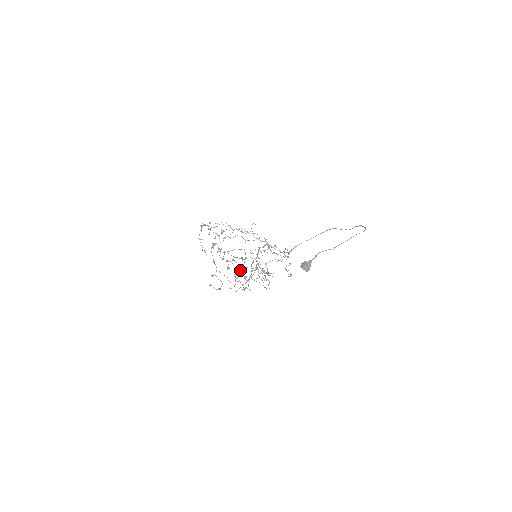
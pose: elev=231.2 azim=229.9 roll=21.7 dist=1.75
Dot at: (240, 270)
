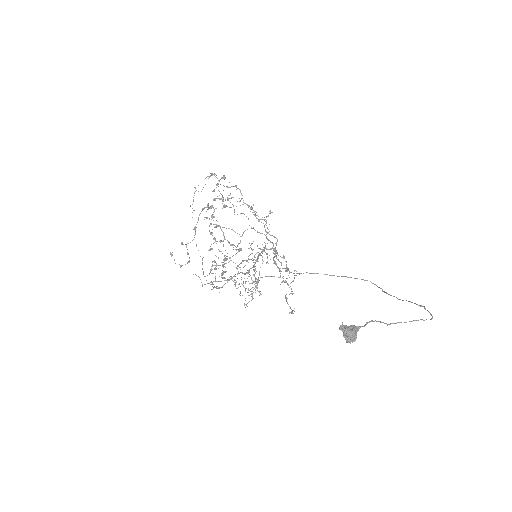
Dot at: (224, 260)
